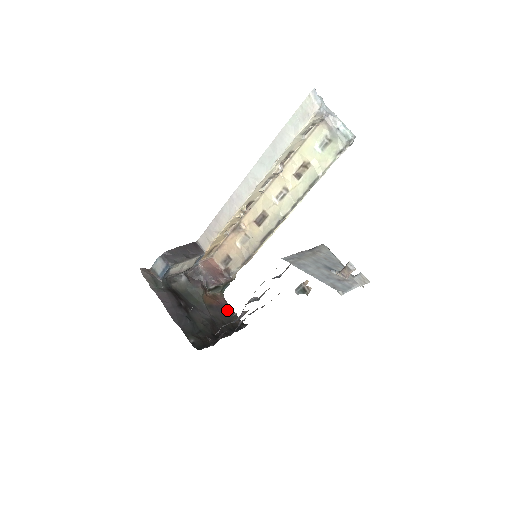
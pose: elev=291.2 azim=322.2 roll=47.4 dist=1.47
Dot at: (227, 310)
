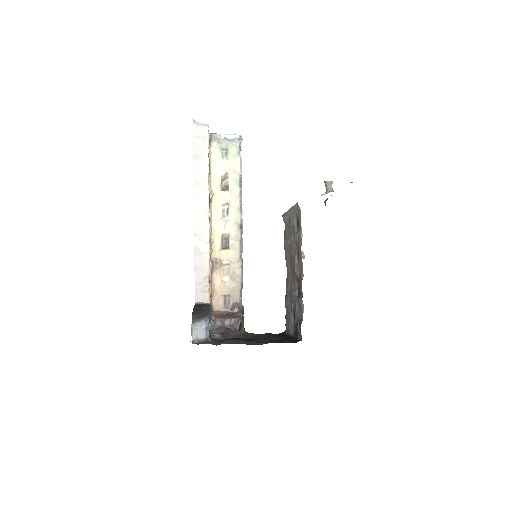
Dot at: occluded
